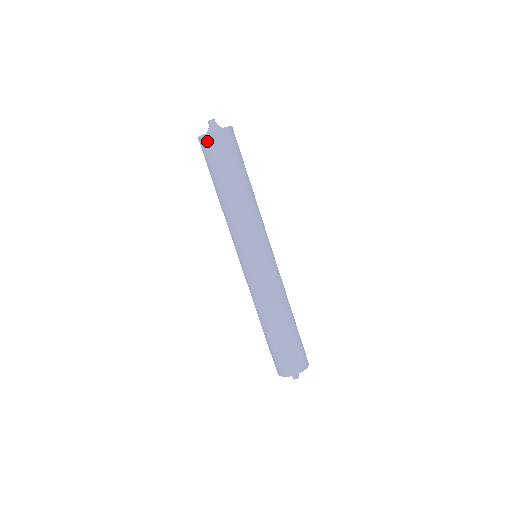
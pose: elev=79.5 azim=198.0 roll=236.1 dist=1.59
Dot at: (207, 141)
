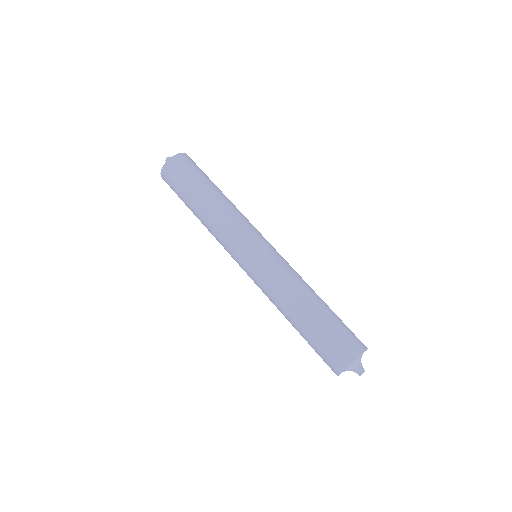
Dot at: (165, 176)
